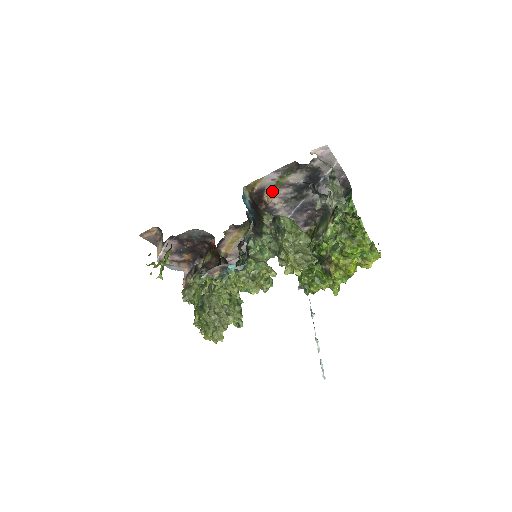
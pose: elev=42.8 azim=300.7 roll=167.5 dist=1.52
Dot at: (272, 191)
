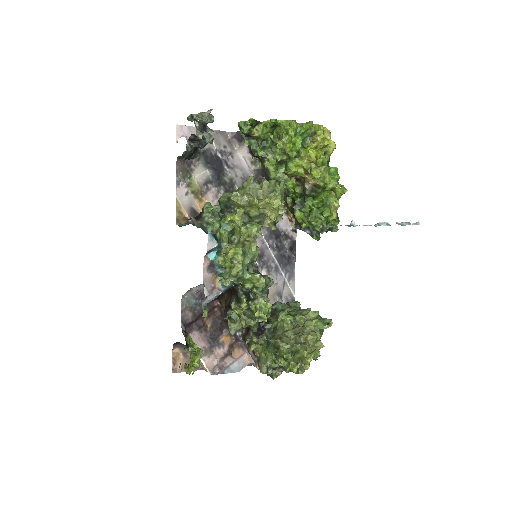
Dot at: (202, 205)
